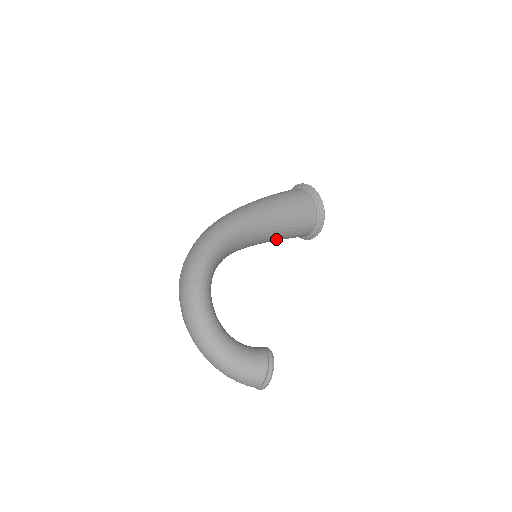
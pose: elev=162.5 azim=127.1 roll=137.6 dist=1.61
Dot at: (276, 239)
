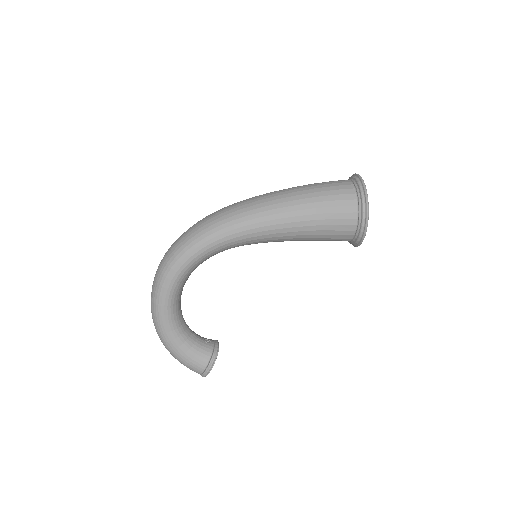
Dot at: occluded
